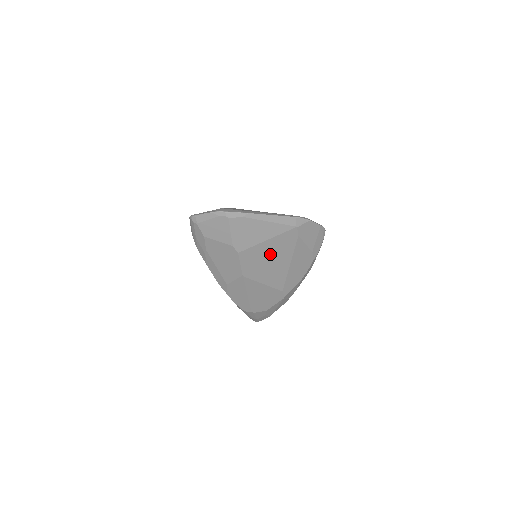
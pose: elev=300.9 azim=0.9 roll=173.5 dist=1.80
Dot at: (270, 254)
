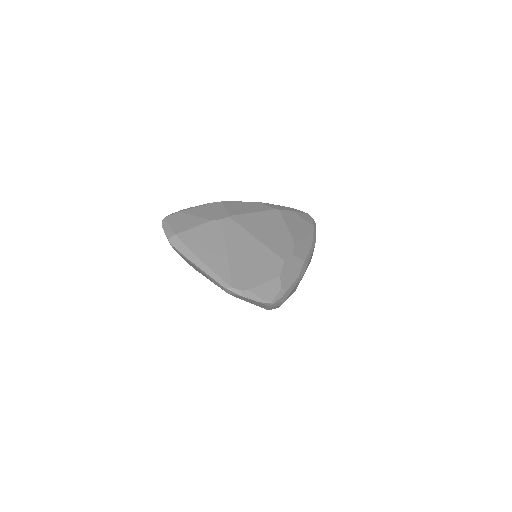
Dot at: occluded
